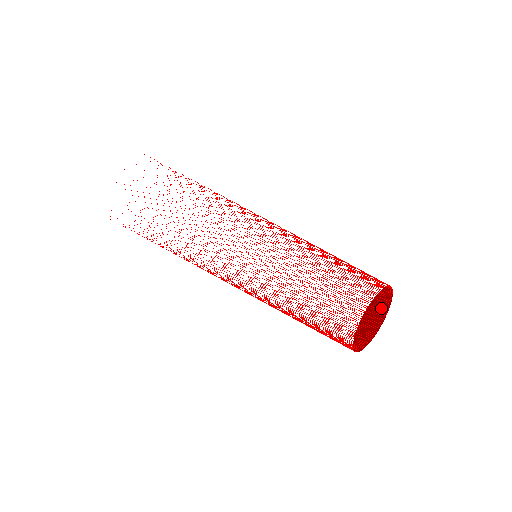
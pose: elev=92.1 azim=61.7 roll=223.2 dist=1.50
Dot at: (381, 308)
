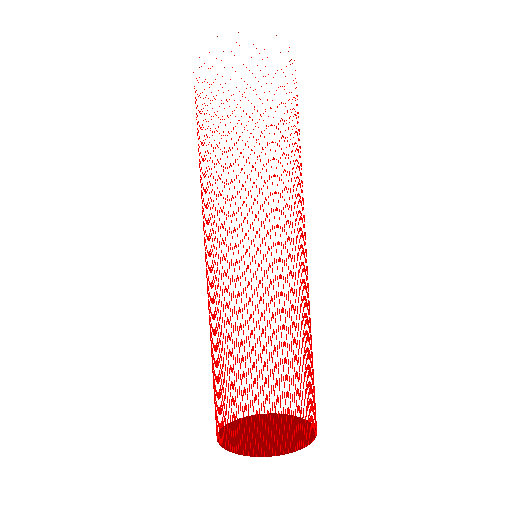
Dot at: occluded
